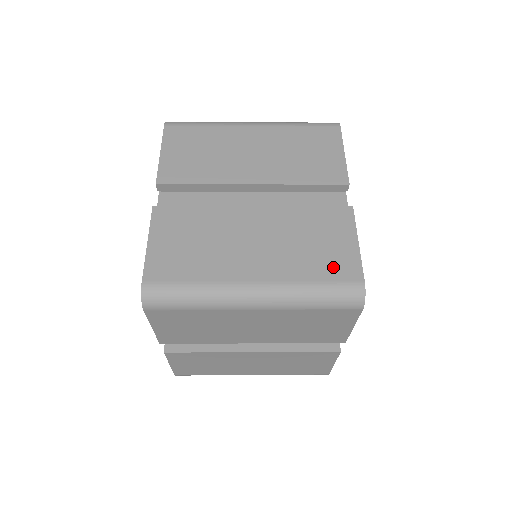
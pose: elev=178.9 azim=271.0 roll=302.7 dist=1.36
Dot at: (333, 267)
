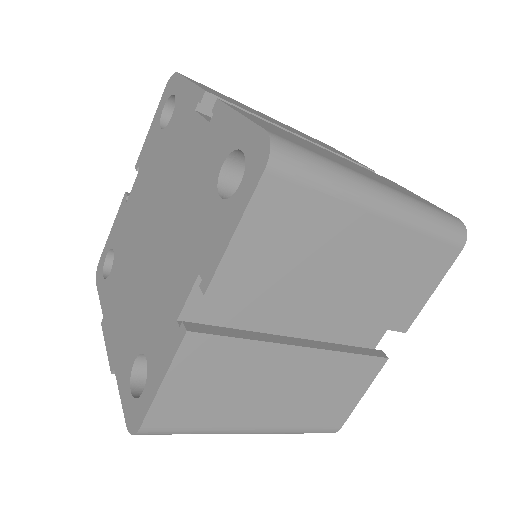
Dot at: (427, 202)
